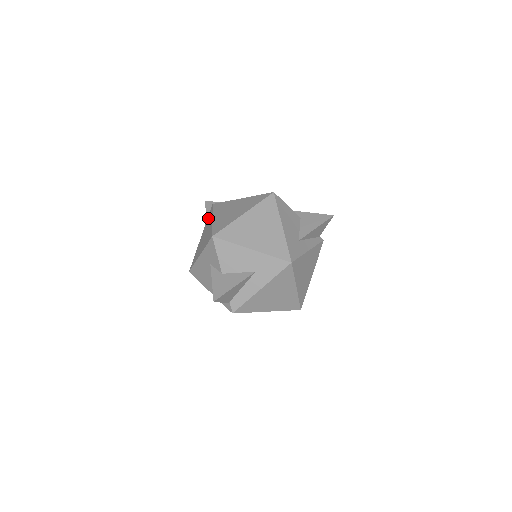
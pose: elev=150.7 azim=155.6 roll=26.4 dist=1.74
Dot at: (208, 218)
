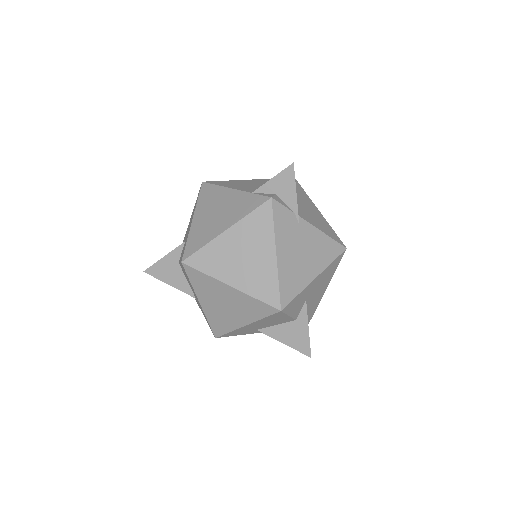
Dot at: (249, 200)
